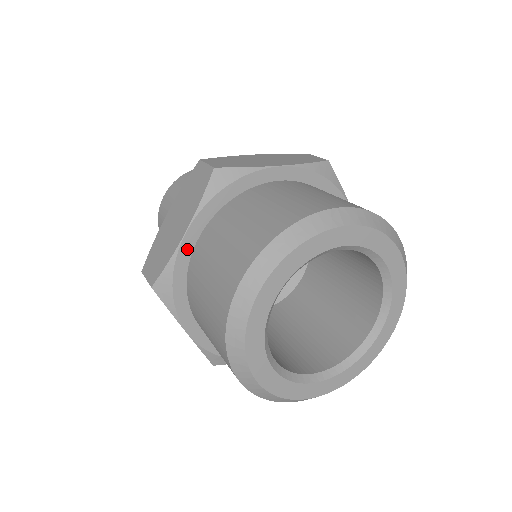
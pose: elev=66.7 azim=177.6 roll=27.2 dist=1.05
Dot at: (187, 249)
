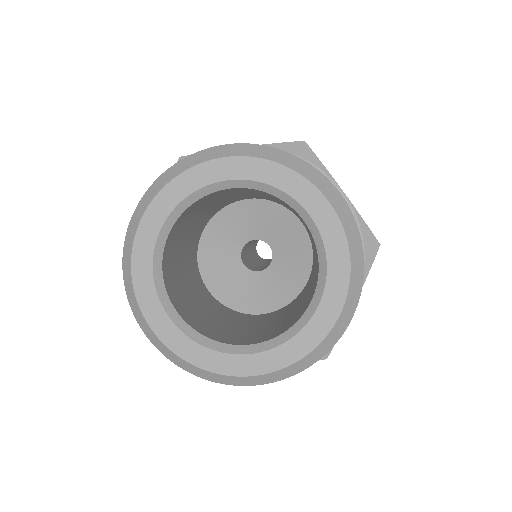
Dot at: occluded
